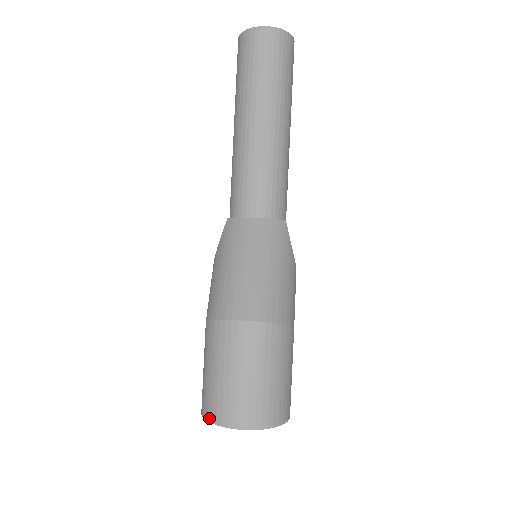
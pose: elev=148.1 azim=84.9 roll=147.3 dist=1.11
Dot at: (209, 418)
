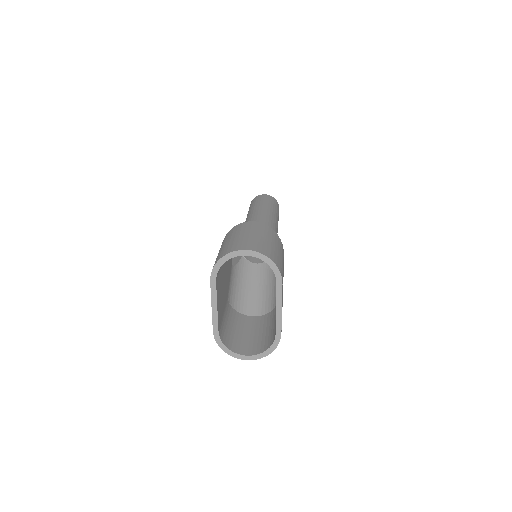
Dot at: (220, 258)
